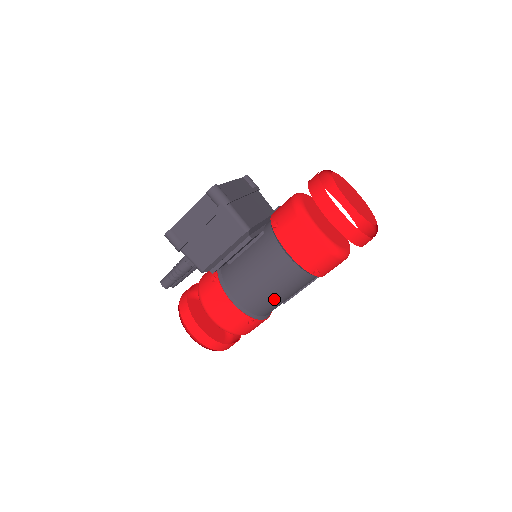
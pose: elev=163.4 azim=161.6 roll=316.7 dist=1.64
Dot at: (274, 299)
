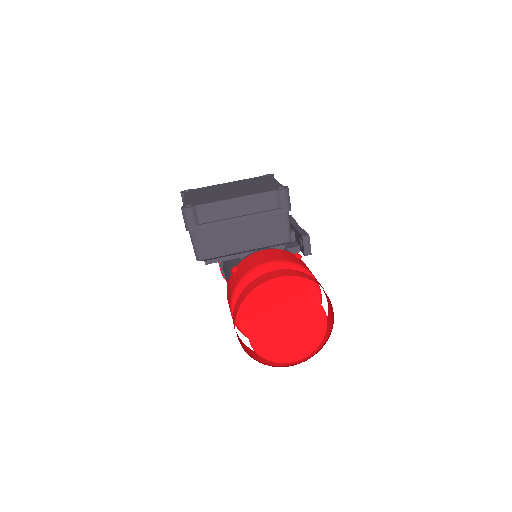
Dot at: occluded
